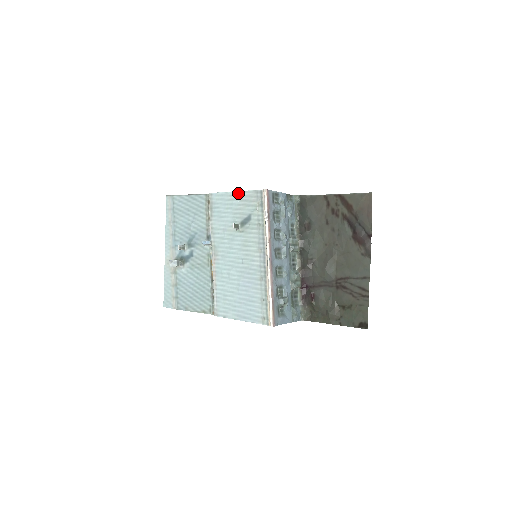
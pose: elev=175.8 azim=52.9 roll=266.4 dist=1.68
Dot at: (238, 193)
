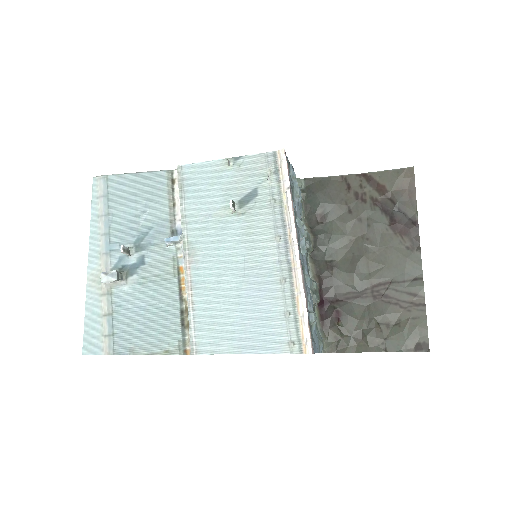
Dot at: (232, 160)
